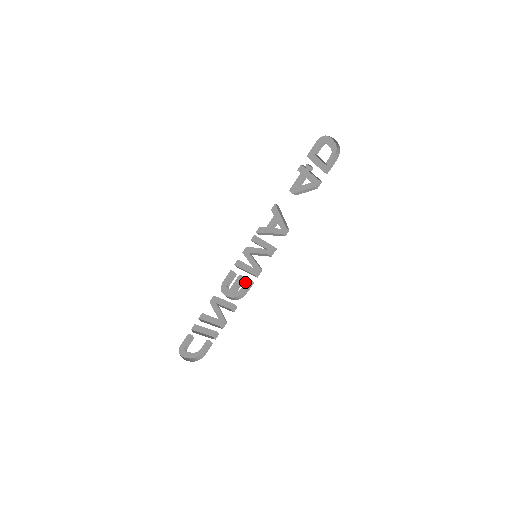
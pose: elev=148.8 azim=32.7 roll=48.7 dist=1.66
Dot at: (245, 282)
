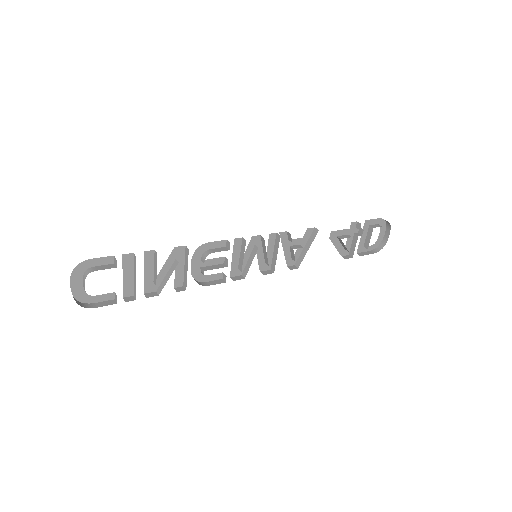
Dot at: (217, 273)
